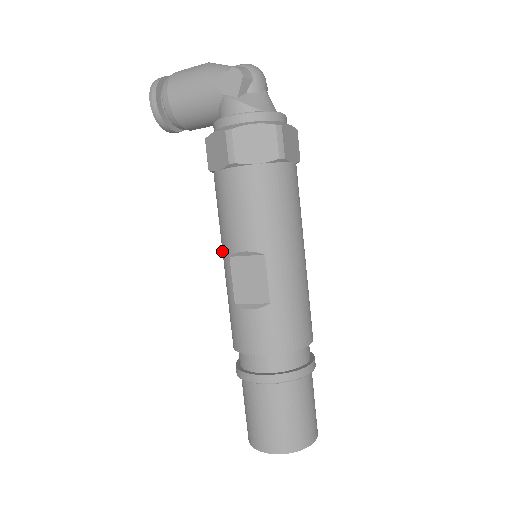
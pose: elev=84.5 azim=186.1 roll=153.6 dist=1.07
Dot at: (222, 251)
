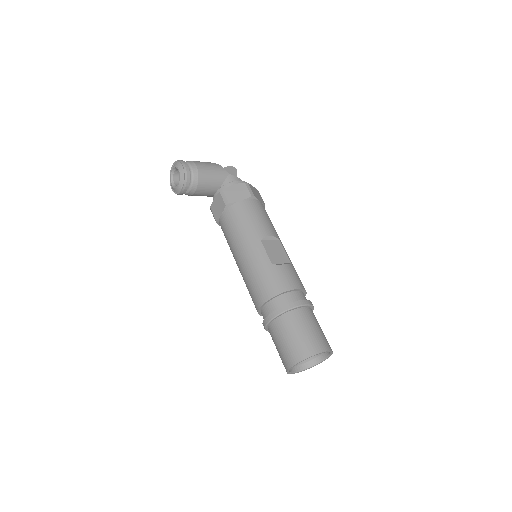
Dot at: (247, 244)
